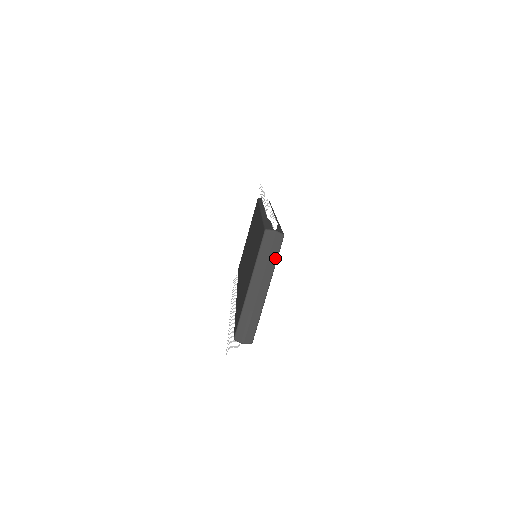
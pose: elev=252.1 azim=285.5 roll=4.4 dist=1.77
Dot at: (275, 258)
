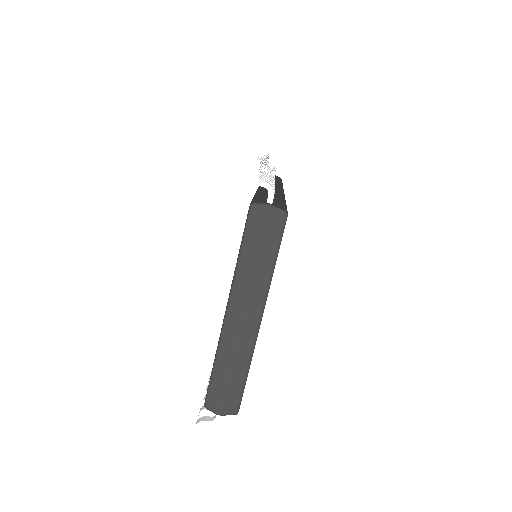
Dot at: (272, 258)
